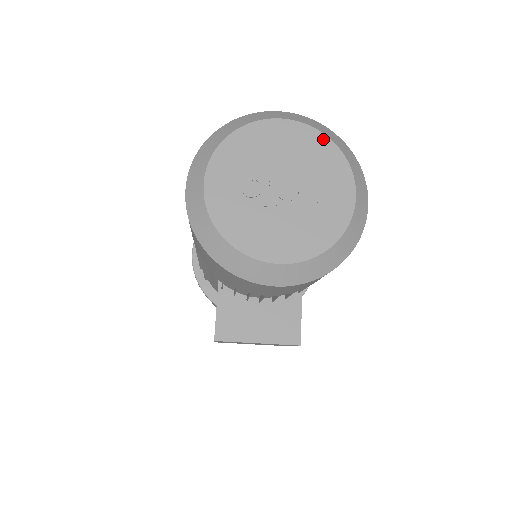
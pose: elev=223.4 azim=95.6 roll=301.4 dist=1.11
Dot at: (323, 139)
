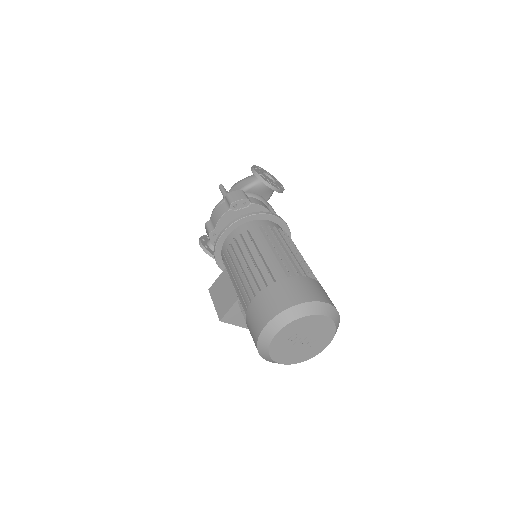
Dot at: (333, 327)
